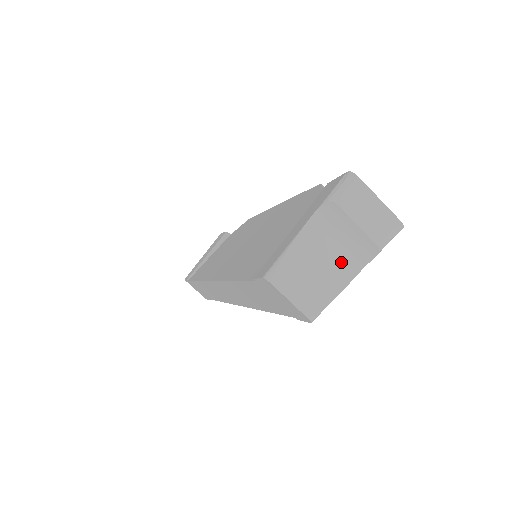
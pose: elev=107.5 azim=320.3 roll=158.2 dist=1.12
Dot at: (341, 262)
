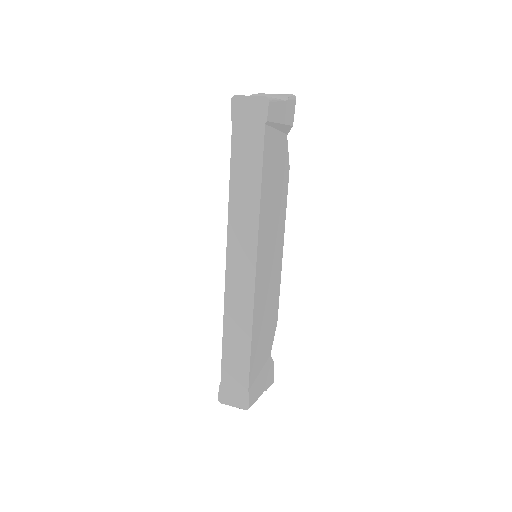
Dot at: occluded
